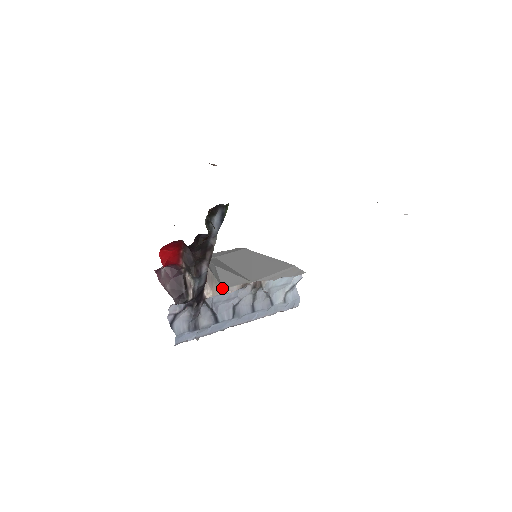
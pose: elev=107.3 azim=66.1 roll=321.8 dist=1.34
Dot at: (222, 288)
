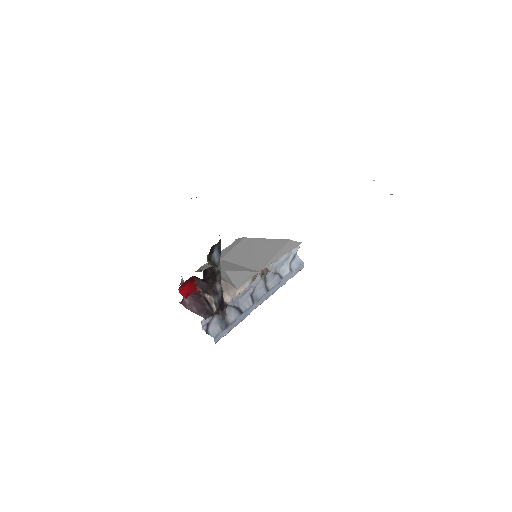
Dot at: (237, 289)
